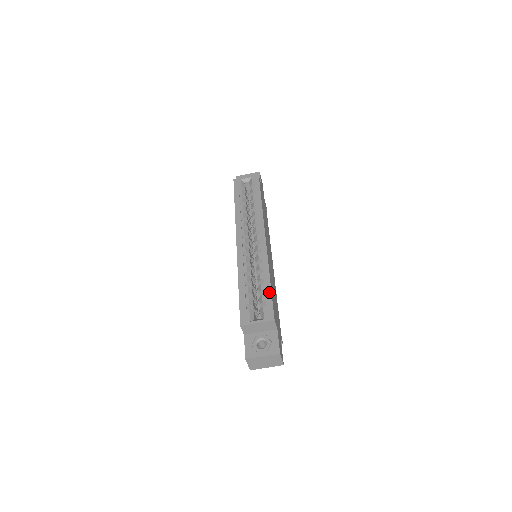
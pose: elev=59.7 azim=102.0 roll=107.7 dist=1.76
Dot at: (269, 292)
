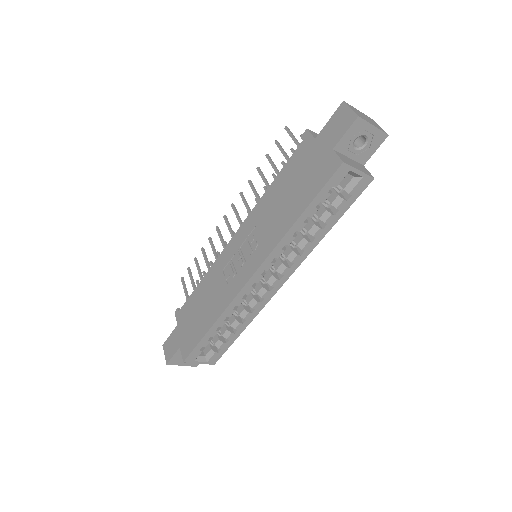
Dot at: (231, 343)
